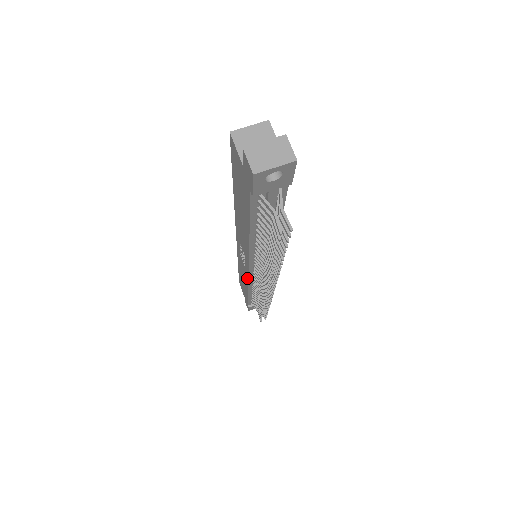
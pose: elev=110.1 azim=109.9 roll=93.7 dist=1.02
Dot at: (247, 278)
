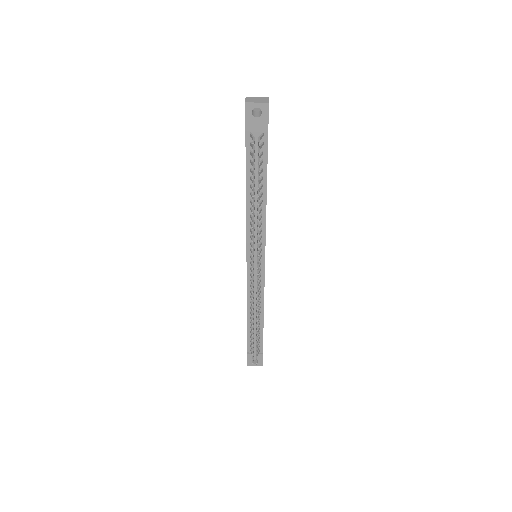
Dot at: (247, 282)
